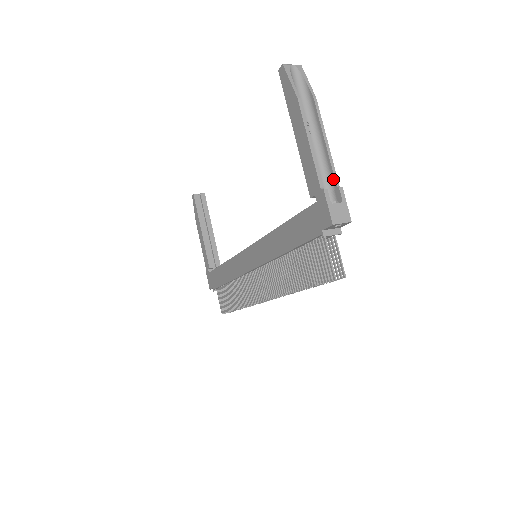
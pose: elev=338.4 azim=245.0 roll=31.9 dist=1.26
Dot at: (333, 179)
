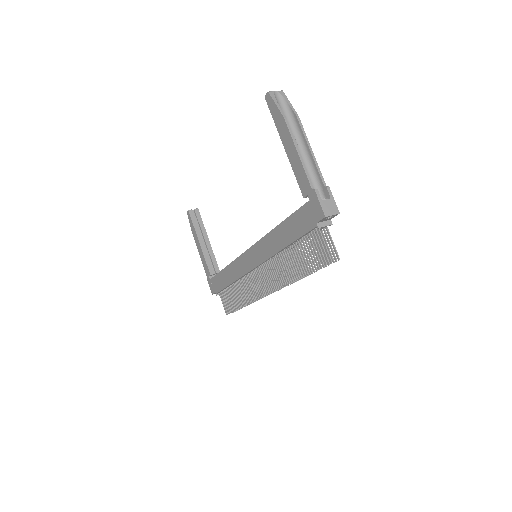
Dot at: (320, 181)
